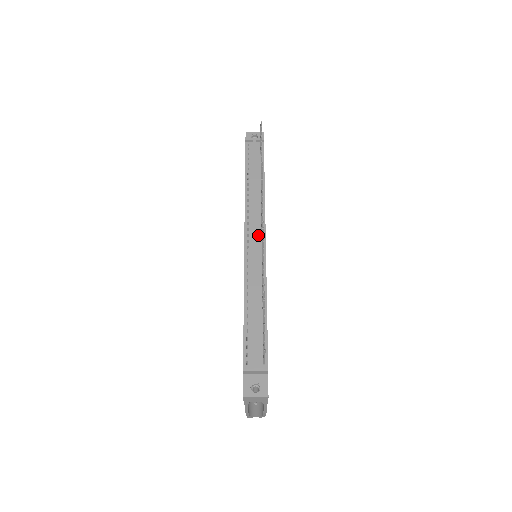
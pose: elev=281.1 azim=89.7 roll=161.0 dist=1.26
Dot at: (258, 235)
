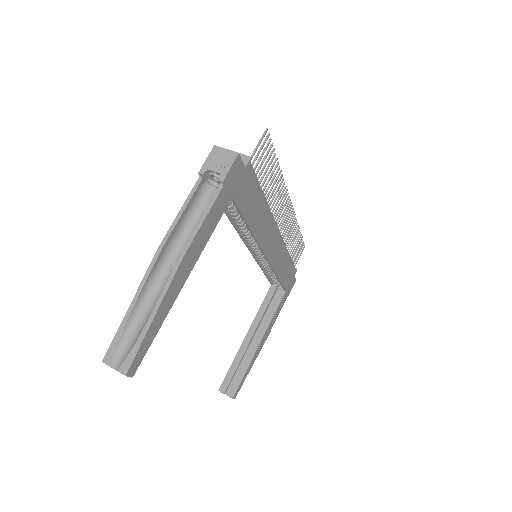
Dot at: occluded
